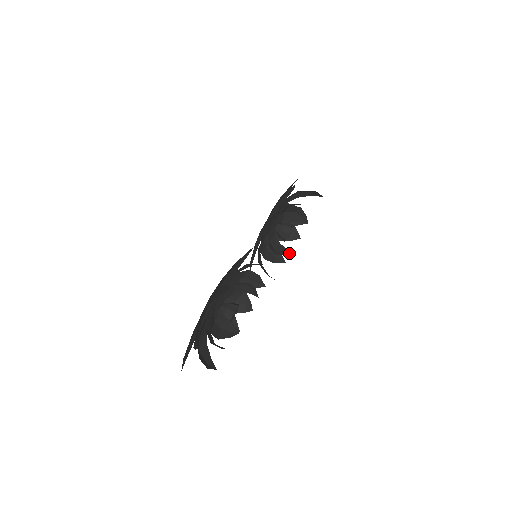
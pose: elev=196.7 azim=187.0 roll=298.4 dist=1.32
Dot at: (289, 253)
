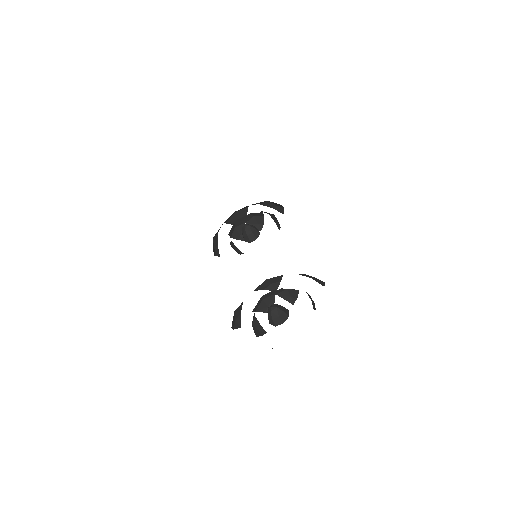
Dot at: (241, 253)
